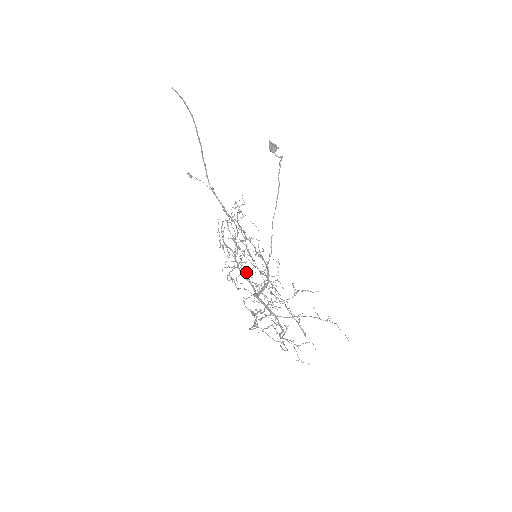
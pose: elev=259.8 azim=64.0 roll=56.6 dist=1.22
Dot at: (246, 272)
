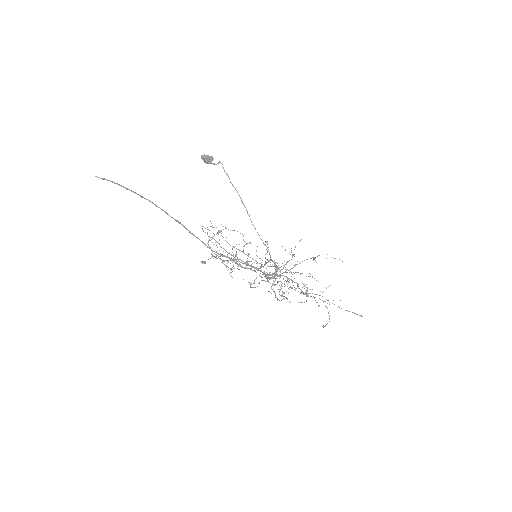
Dot at: (245, 263)
